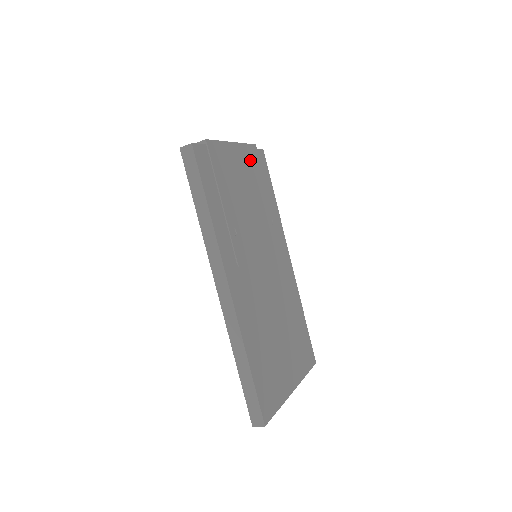
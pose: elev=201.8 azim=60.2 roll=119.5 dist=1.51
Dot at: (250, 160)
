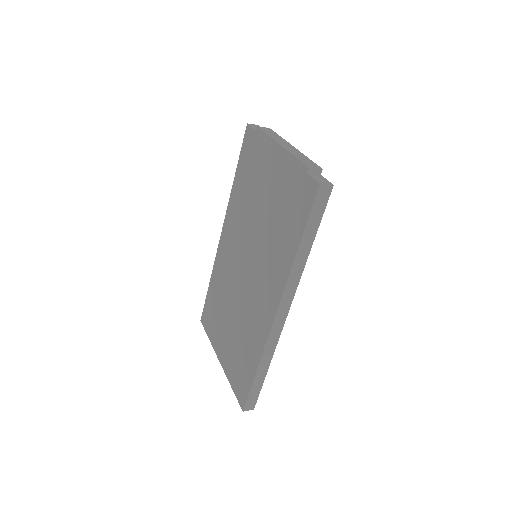
Dot at: occluded
